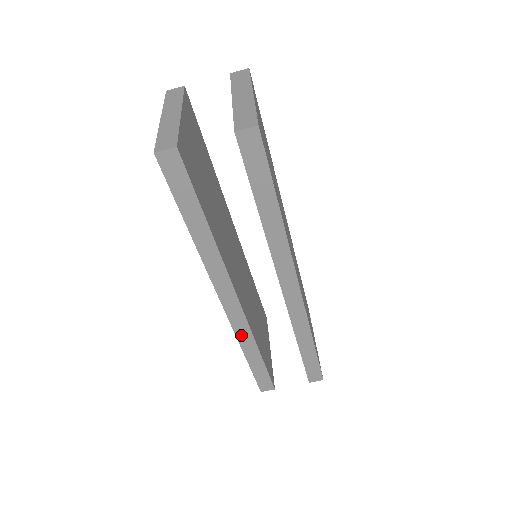
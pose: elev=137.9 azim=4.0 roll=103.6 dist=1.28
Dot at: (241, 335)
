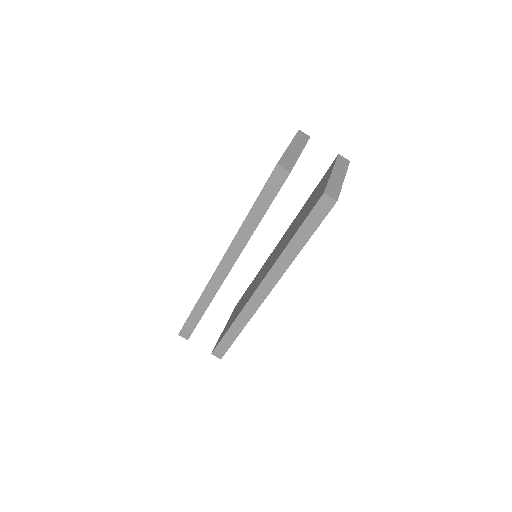
Dot at: (208, 291)
